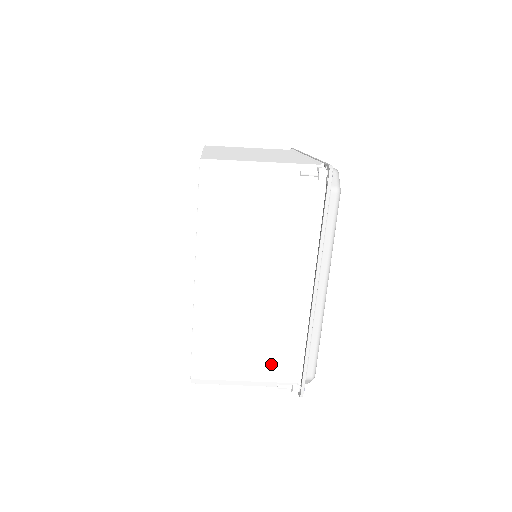
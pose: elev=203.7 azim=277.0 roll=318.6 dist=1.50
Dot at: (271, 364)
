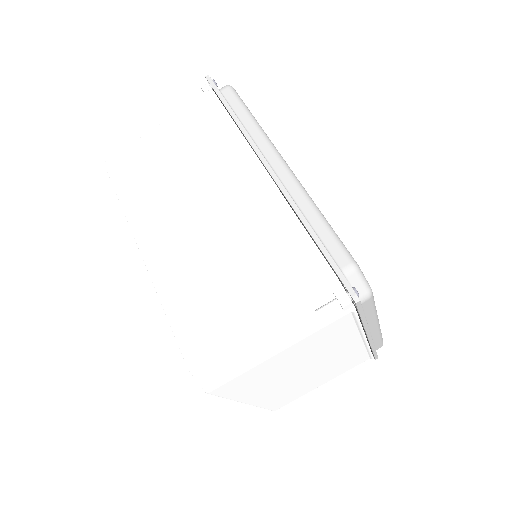
Dot at: (278, 280)
